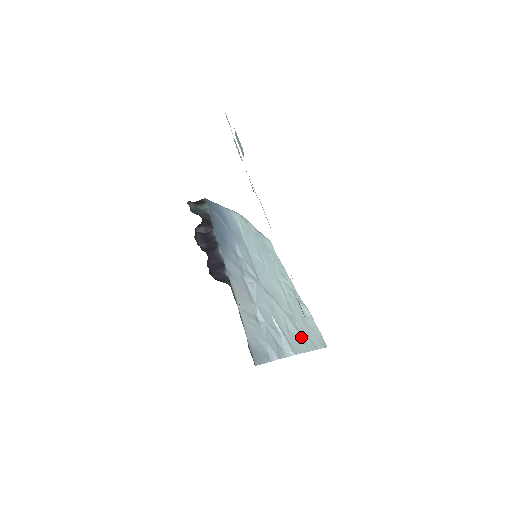
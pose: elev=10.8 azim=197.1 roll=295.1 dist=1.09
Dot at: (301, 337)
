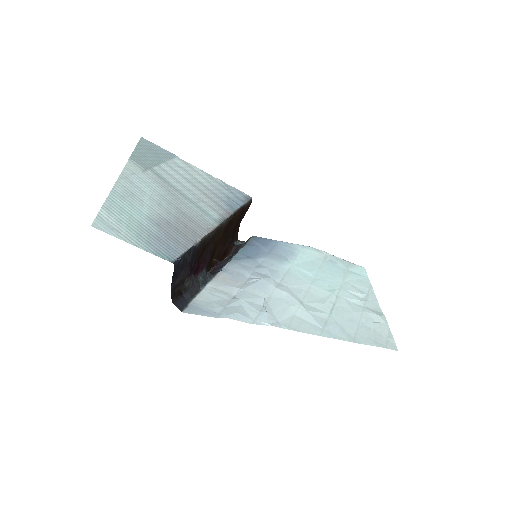
Dot at: (319, 325)
